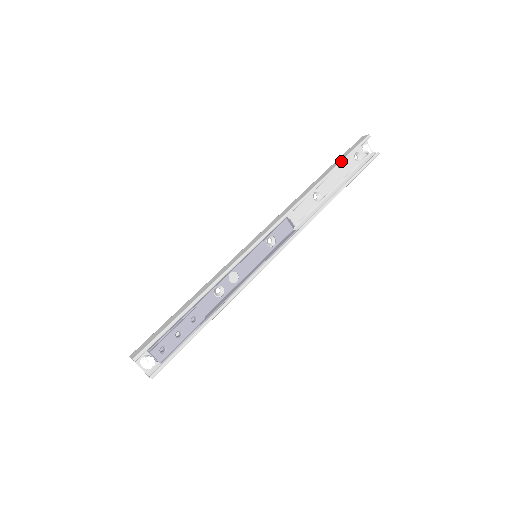
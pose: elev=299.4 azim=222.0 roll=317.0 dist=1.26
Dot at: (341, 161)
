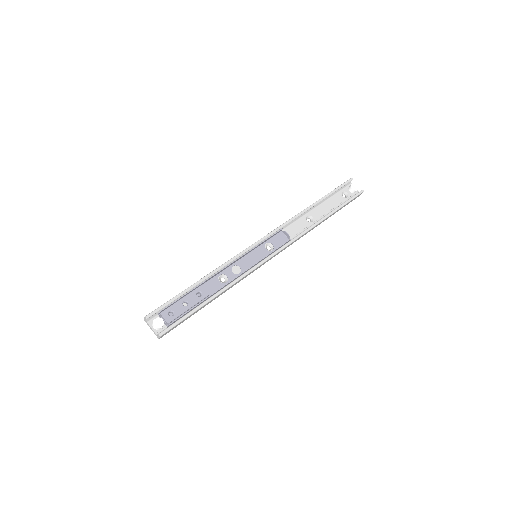
Dot at: (328, 194)
